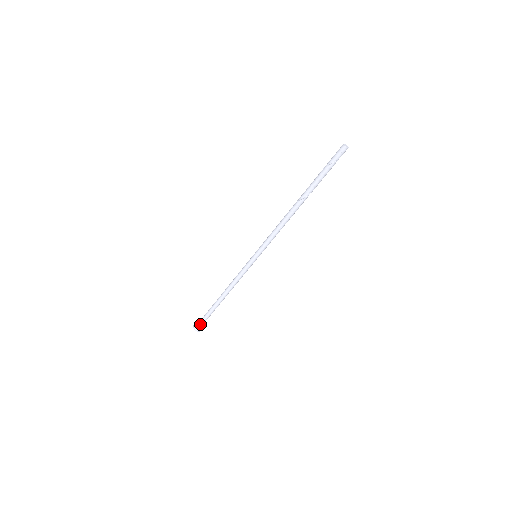
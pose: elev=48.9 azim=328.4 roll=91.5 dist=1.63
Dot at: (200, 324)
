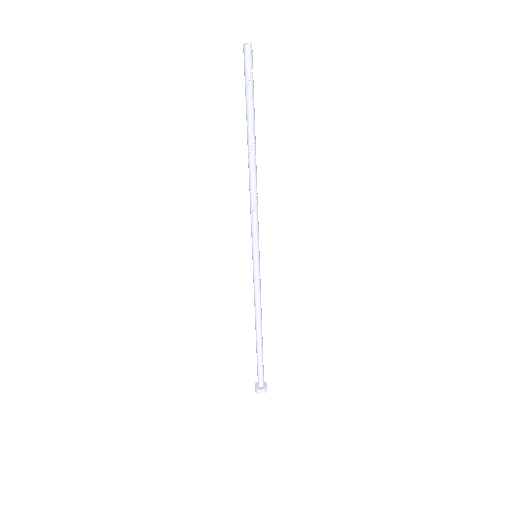
Dot at: (262, 383)
